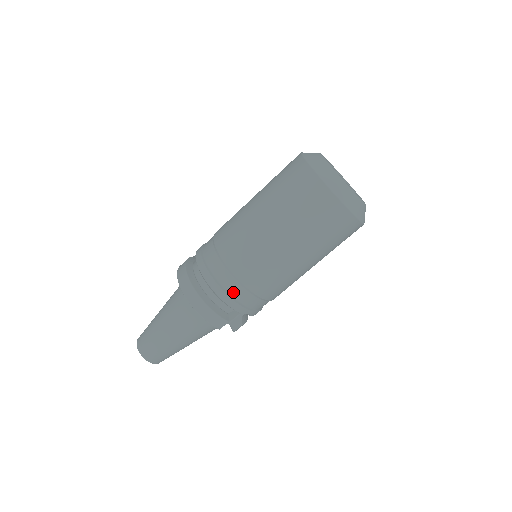
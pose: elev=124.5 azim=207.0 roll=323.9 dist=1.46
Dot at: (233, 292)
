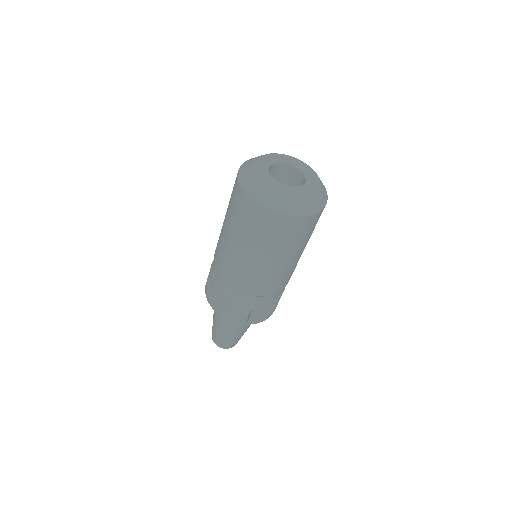
Dot at: (220, 286)
